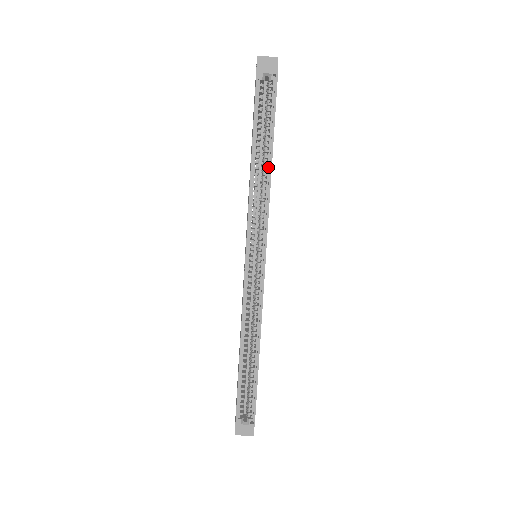
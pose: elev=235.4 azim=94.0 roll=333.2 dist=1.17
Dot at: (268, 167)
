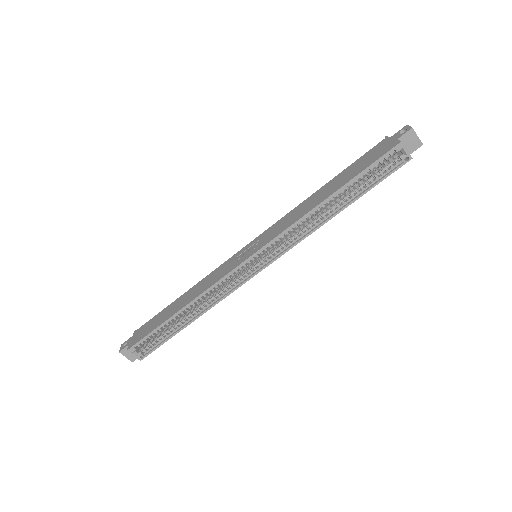
Dot at: (332, 213)
